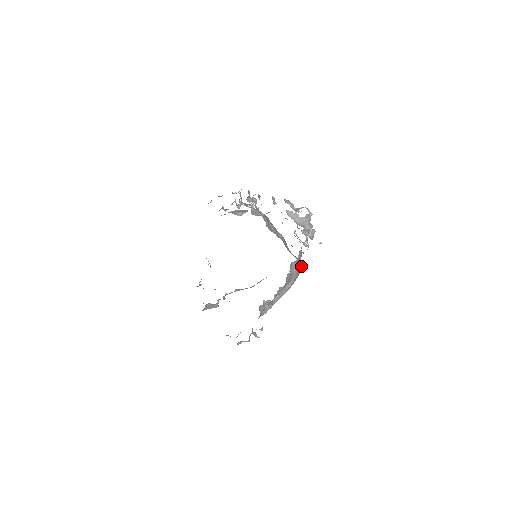
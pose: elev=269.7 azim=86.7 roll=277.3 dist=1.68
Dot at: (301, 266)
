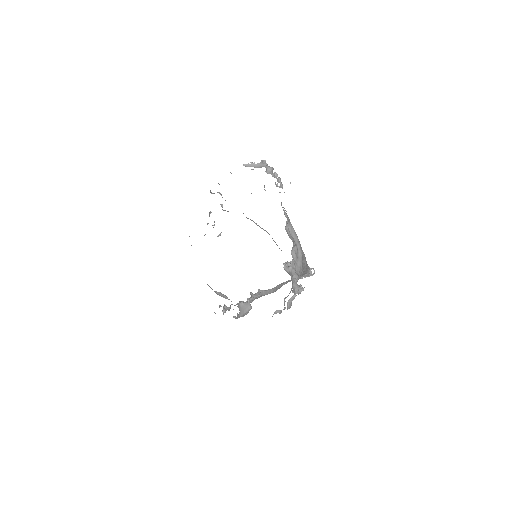
Dot at: occluded
